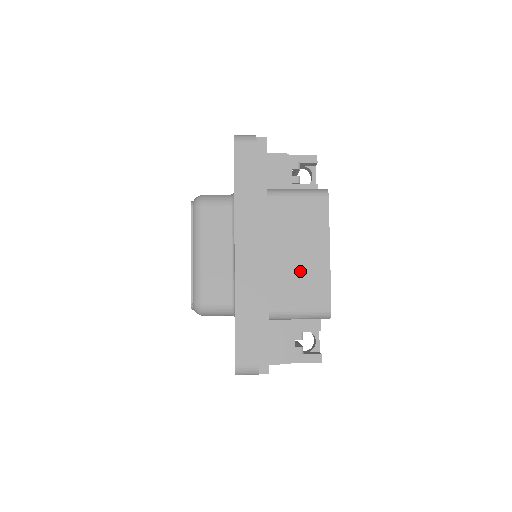
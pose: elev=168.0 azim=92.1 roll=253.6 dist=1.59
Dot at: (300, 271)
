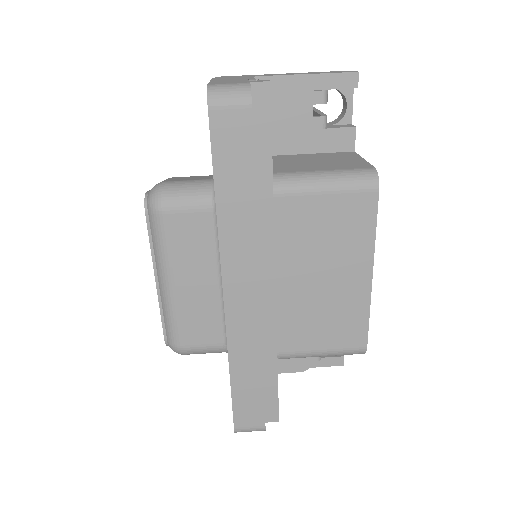
Dot at: (325, 303)
